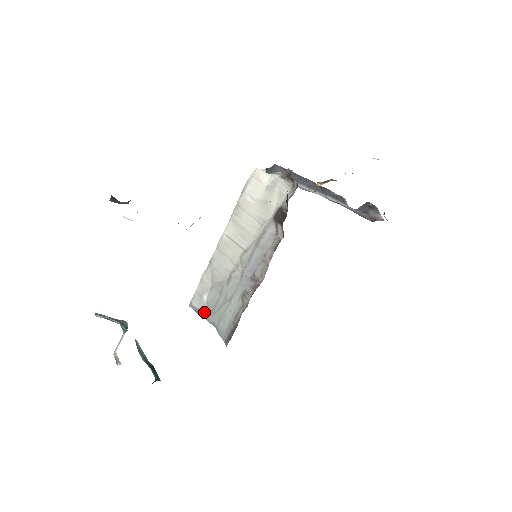
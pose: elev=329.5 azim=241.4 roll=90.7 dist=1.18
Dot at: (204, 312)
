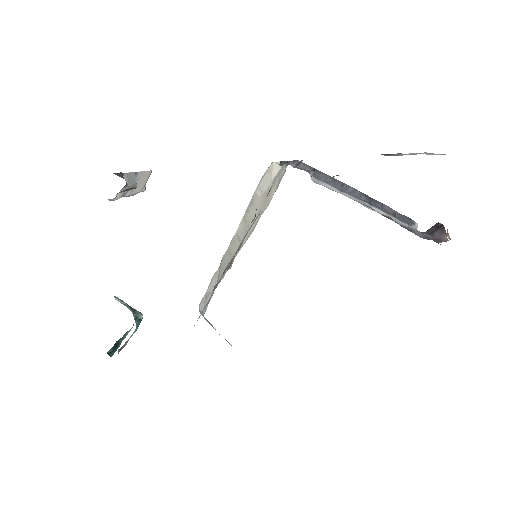
Dot at: occluded
